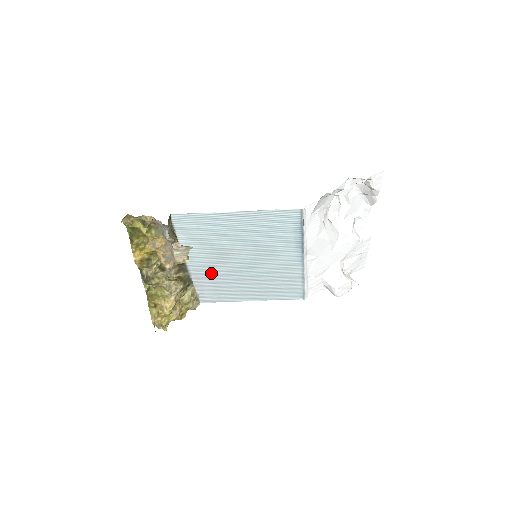
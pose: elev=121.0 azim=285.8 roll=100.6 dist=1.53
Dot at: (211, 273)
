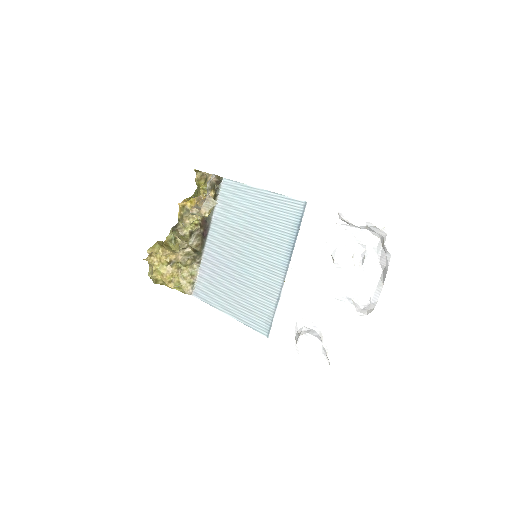
Dot at: (217, 257)
